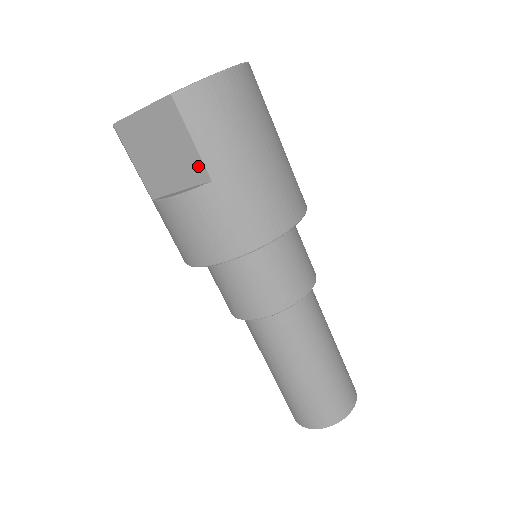
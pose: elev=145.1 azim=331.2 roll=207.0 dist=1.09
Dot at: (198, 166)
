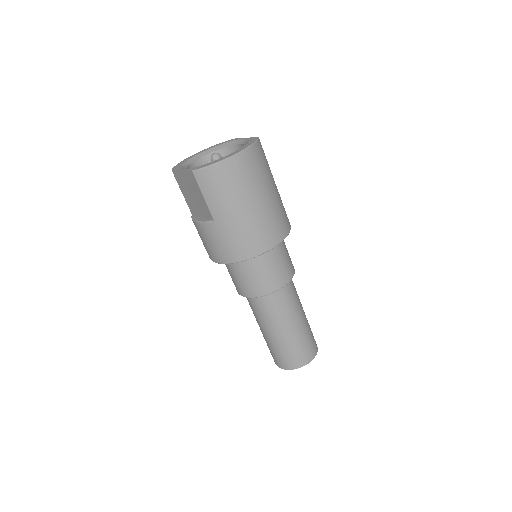
Dot at: (207, 210)
